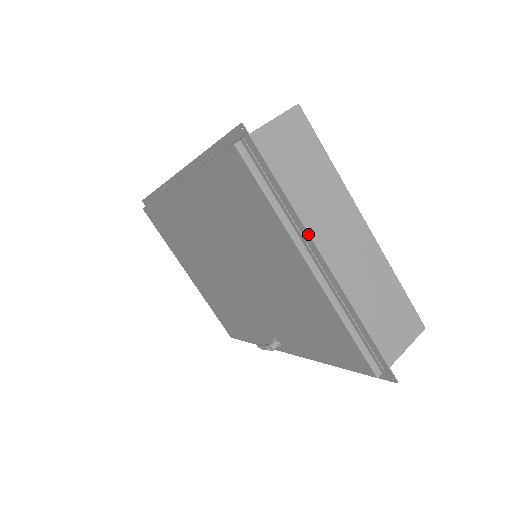
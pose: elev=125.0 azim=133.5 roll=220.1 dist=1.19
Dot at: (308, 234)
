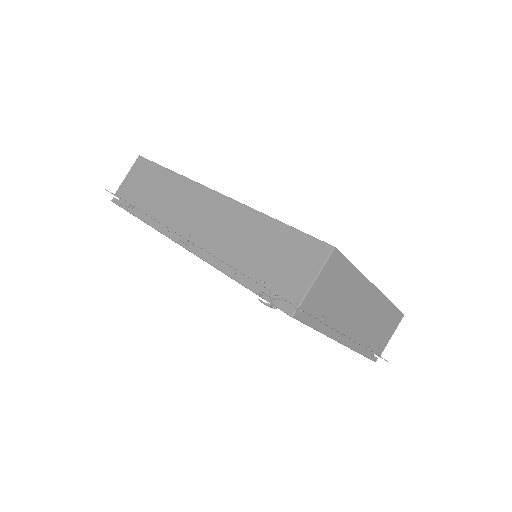
Dot at: occluded
